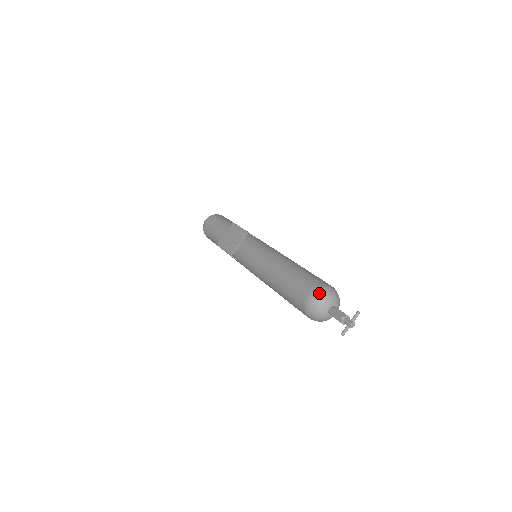
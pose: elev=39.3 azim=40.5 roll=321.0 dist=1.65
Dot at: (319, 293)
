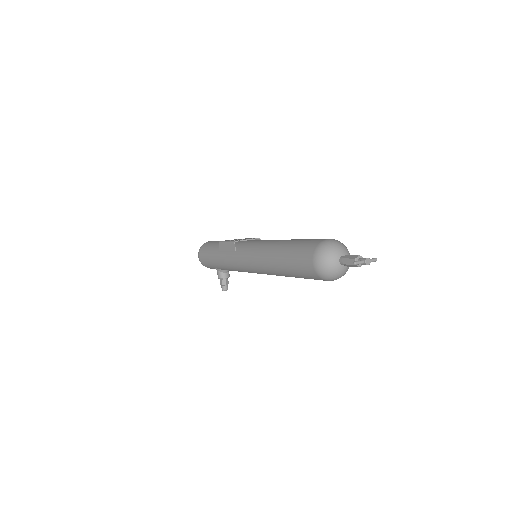
Dot at: (339, 241)
